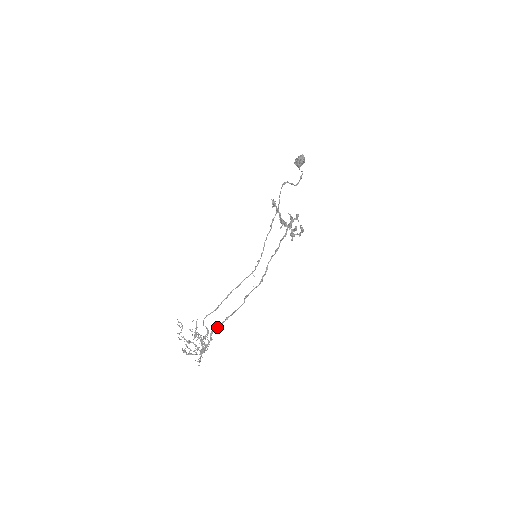
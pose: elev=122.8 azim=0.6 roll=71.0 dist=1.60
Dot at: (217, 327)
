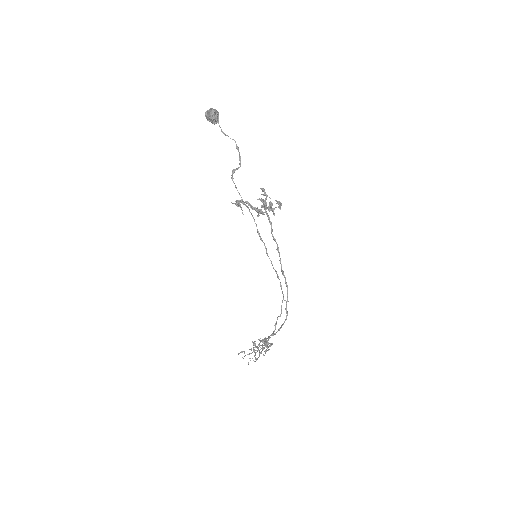
Dot at: occluded
